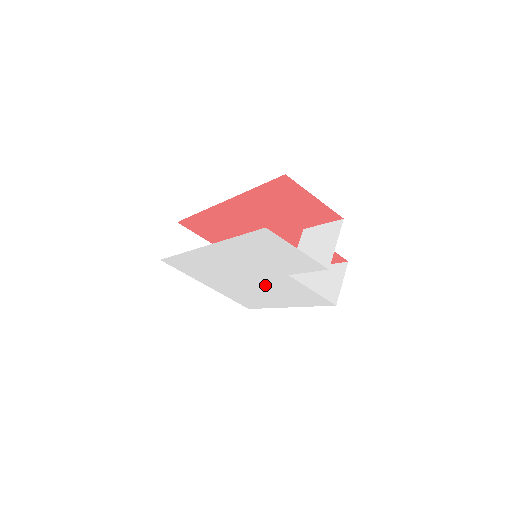
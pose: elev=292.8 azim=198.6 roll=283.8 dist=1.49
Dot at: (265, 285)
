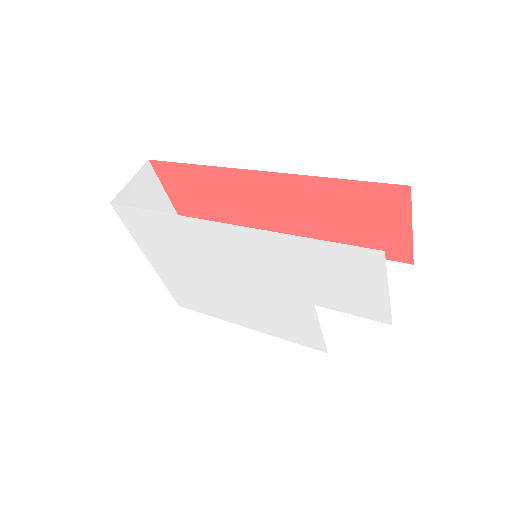
Dot at: (254, 298)
